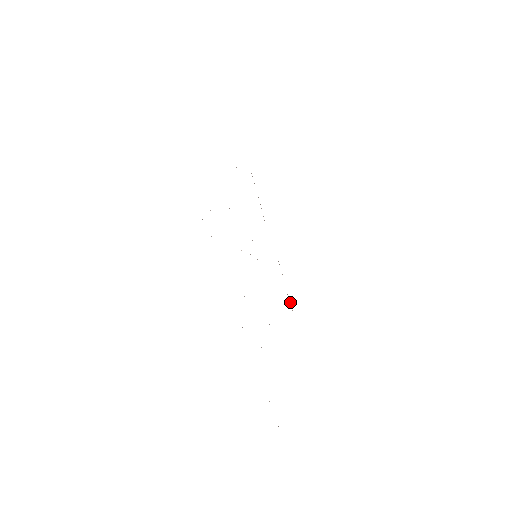
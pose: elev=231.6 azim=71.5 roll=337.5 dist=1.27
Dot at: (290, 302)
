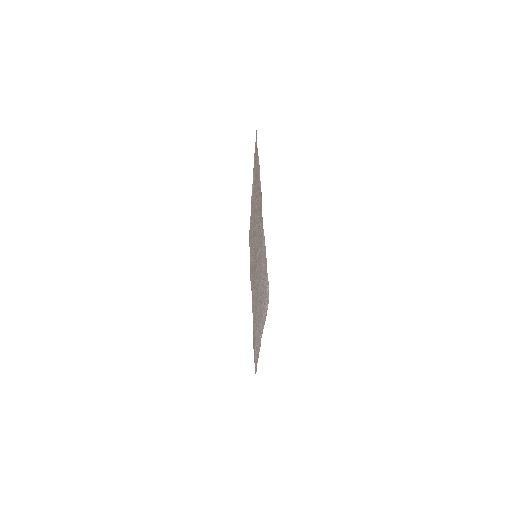
Dot at: (249, 236)
